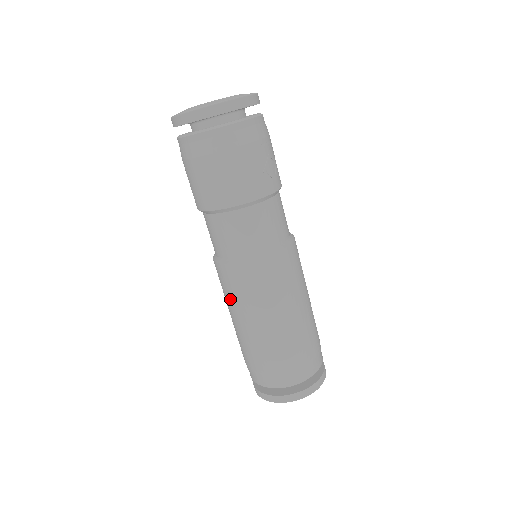
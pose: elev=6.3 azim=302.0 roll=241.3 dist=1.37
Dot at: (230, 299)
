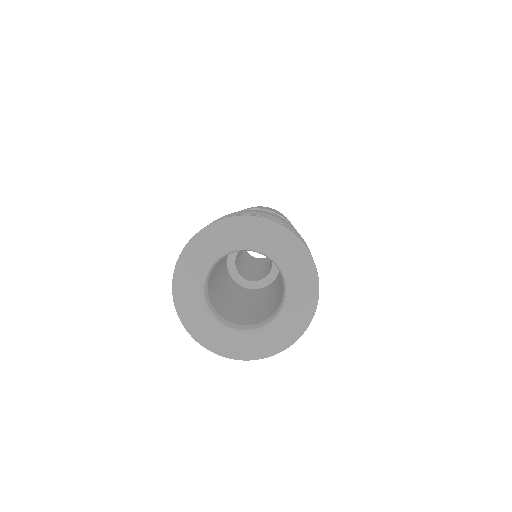
Dot at: occluded
